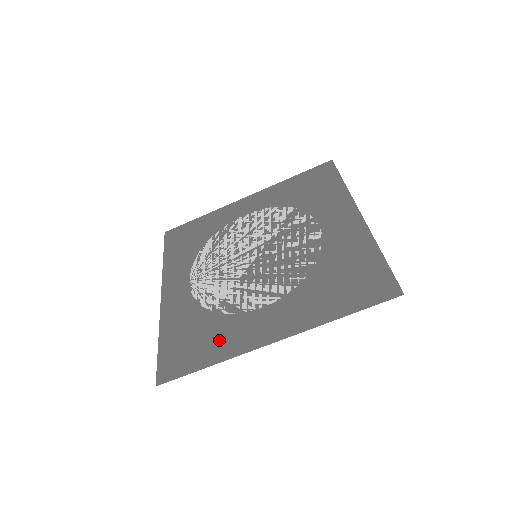
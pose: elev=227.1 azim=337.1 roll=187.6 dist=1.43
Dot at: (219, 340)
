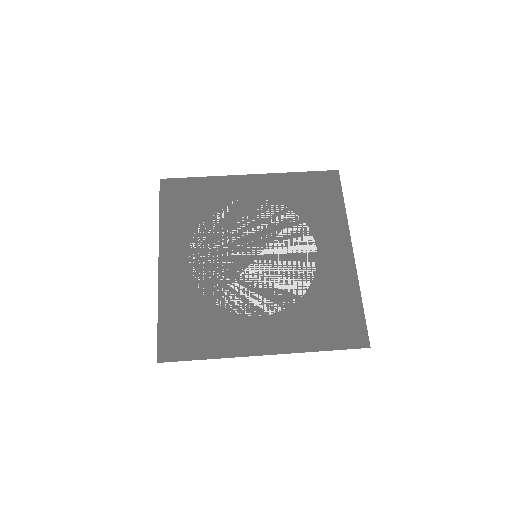
Dot at: (217, 336)
